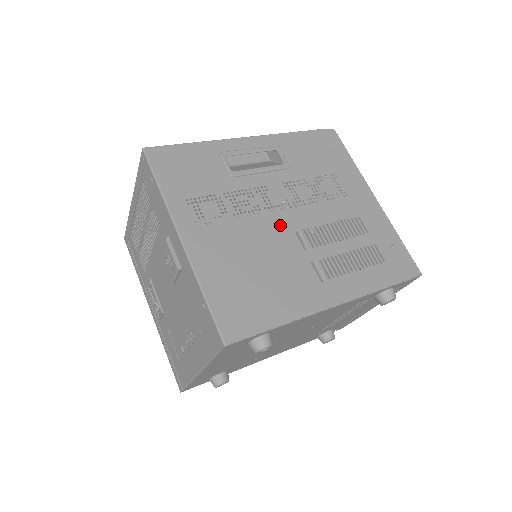
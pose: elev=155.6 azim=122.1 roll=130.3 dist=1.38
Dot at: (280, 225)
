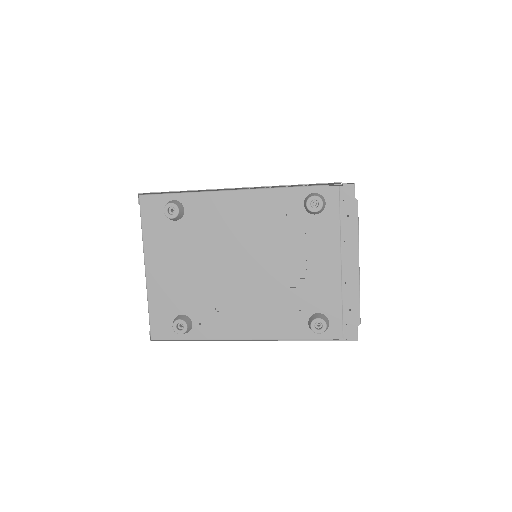
Dot at: occluded
